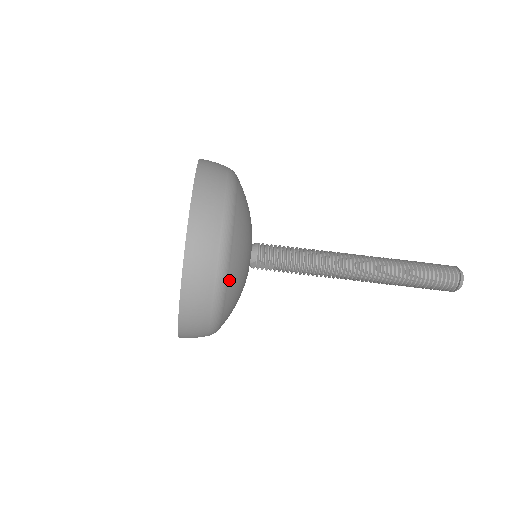
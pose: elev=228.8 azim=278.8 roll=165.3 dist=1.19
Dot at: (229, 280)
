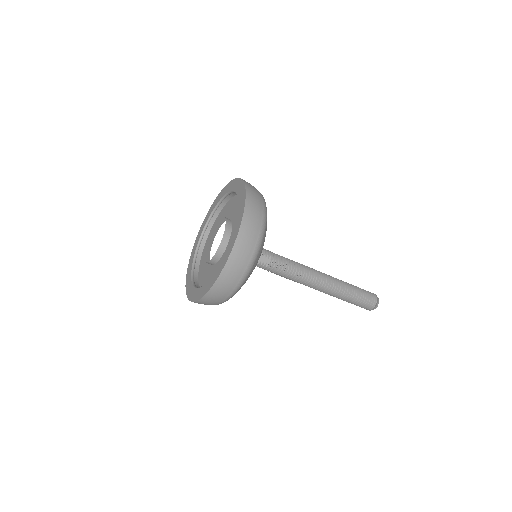
Dot at: (266, 226)
